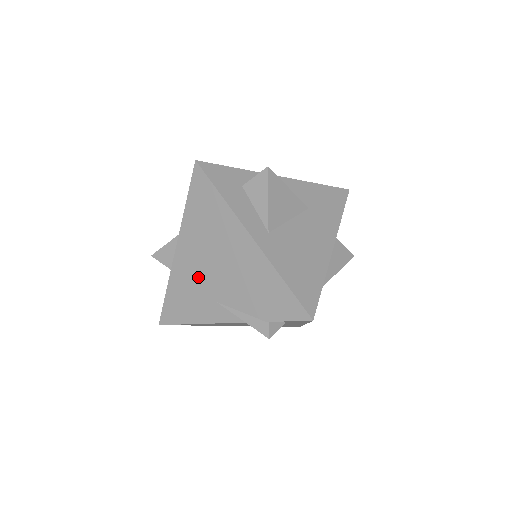
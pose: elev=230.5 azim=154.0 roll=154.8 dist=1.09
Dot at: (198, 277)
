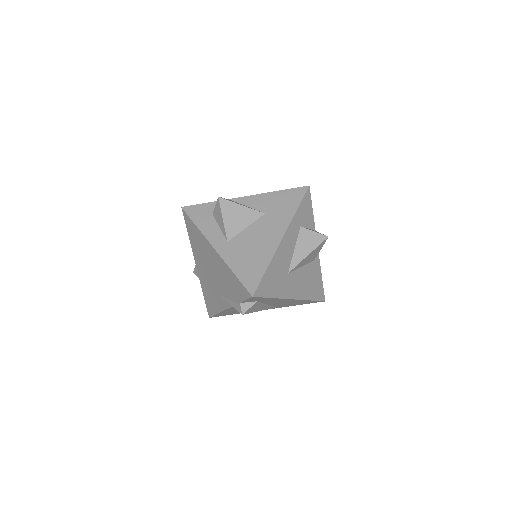
Dot at: (208, 281)
